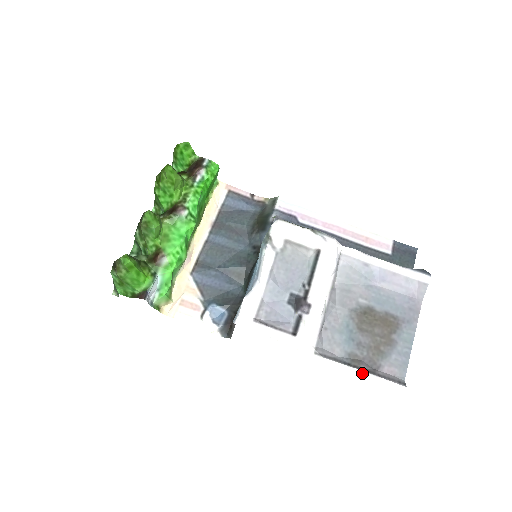
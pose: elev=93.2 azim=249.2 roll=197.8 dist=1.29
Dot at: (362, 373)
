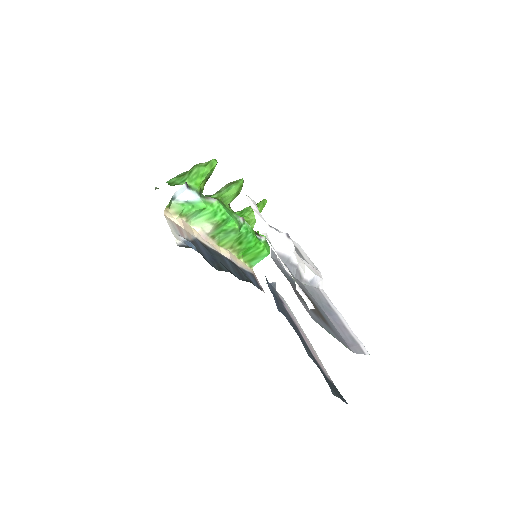
Dot at: (289, 273)
